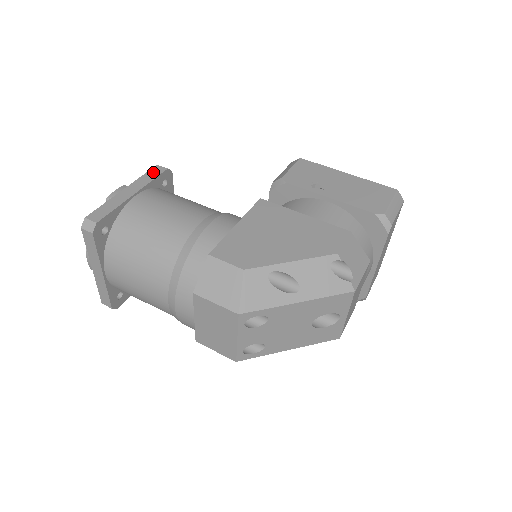
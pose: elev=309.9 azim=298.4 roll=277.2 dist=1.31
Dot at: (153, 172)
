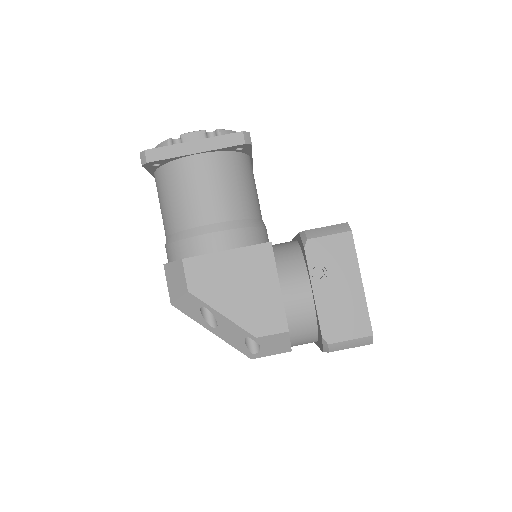
Dot at: (231, 139)
